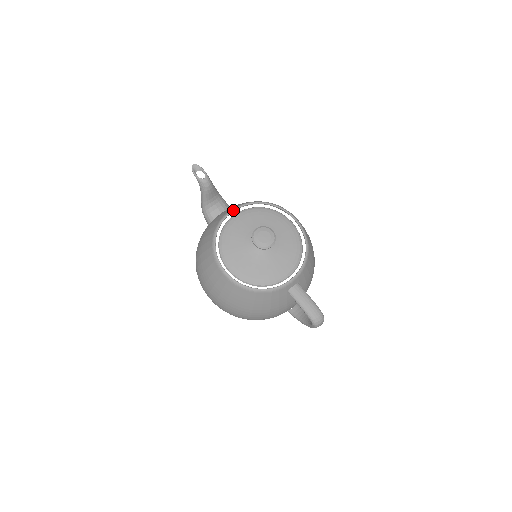
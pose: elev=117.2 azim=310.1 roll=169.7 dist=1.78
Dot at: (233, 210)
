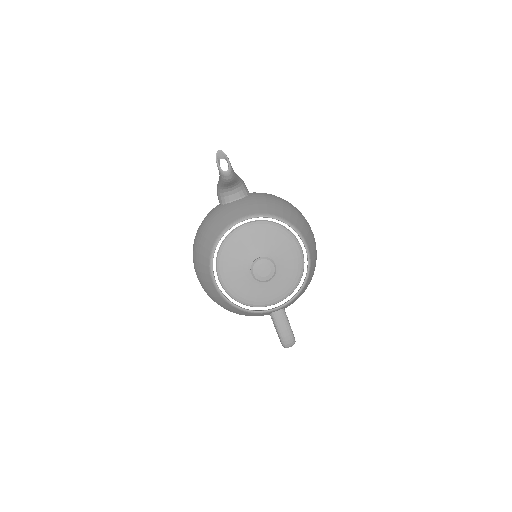
Dot at: (245, 219)
